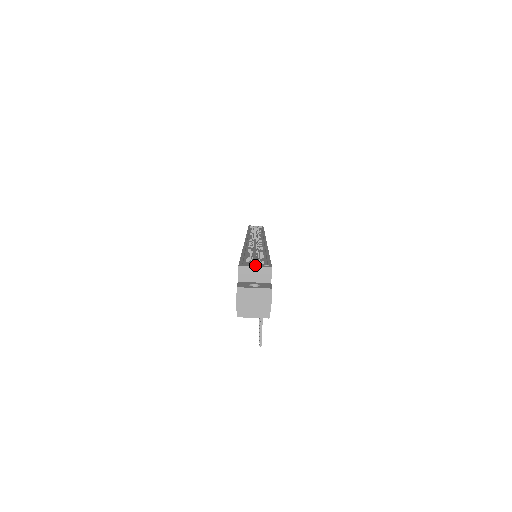
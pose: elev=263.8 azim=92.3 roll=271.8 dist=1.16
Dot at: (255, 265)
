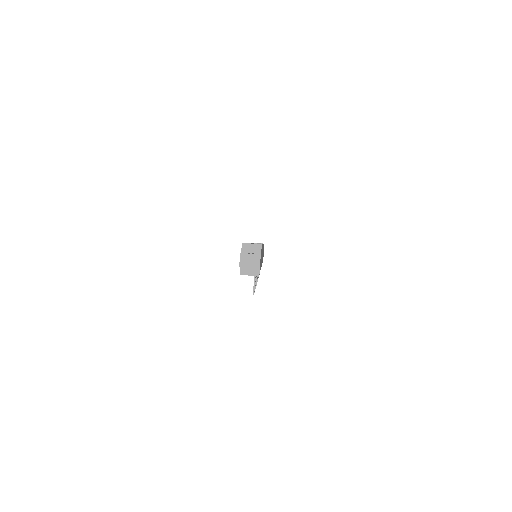
Dot at: occluded
